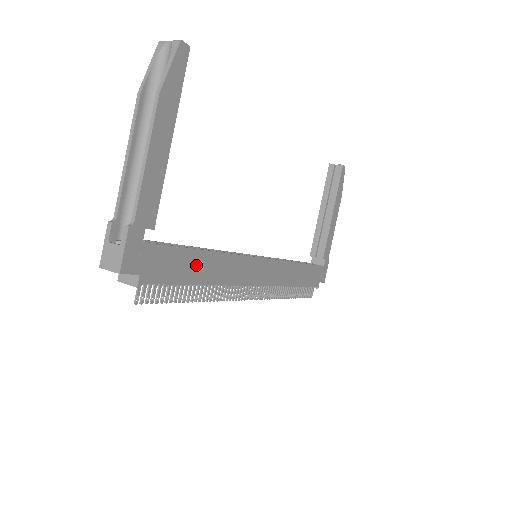
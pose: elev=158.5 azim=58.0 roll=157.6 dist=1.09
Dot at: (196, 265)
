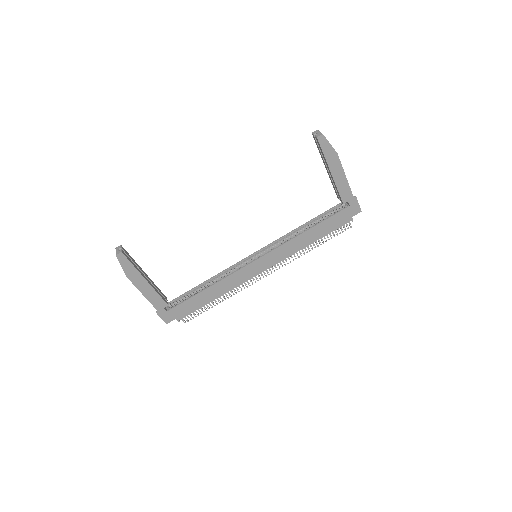
Dot at: (204, 297)
